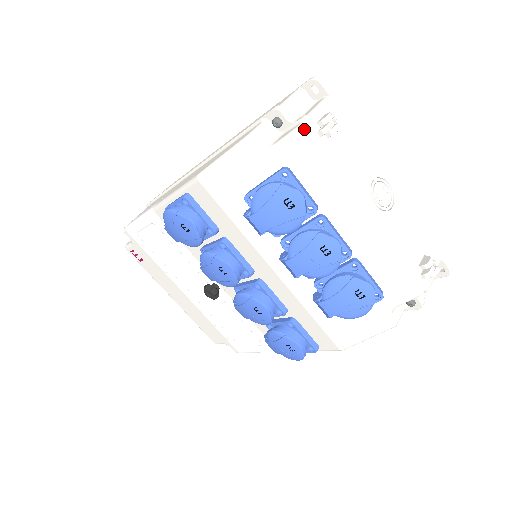
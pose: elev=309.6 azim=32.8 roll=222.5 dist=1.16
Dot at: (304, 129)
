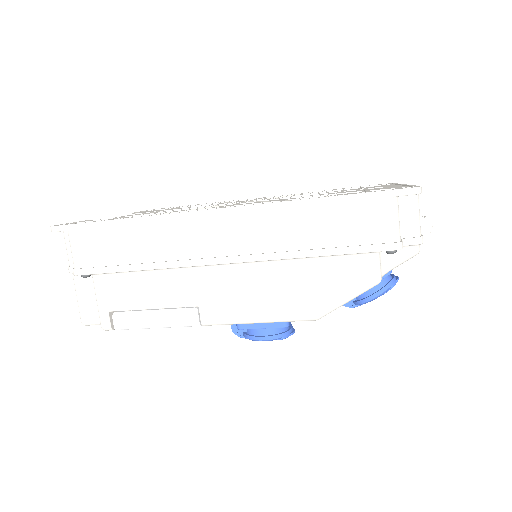
Dot at: occluded
